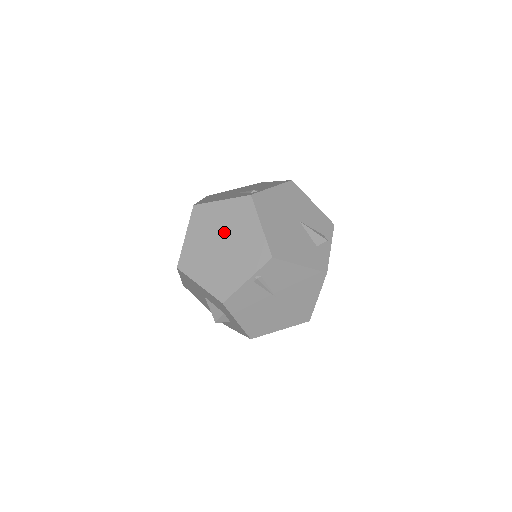
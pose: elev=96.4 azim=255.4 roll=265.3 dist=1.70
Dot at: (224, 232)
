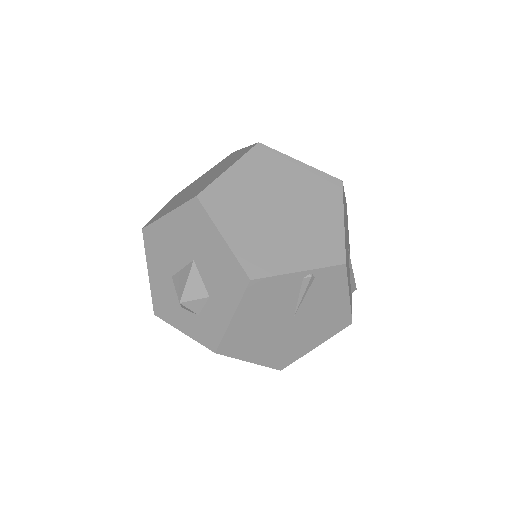
Dot at: (290, 197)
